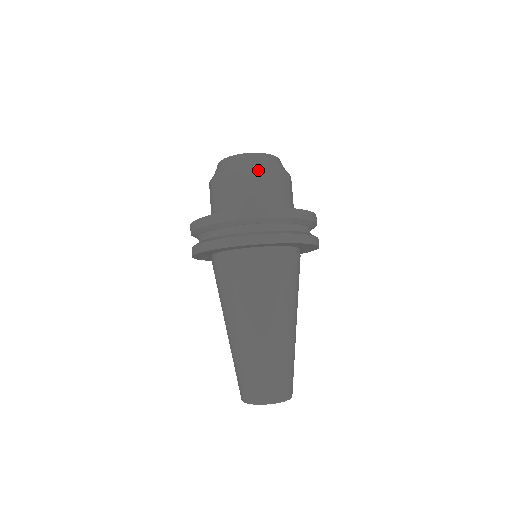
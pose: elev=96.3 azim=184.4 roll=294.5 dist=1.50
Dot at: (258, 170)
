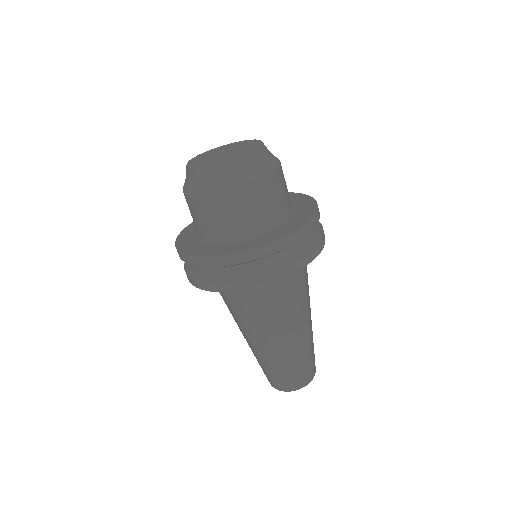
Dot at: (240, 188)
